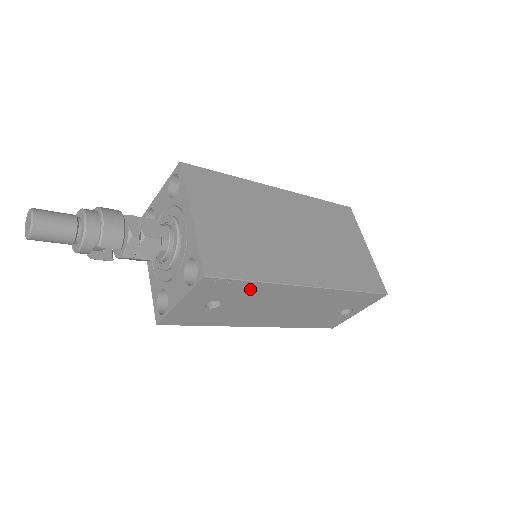
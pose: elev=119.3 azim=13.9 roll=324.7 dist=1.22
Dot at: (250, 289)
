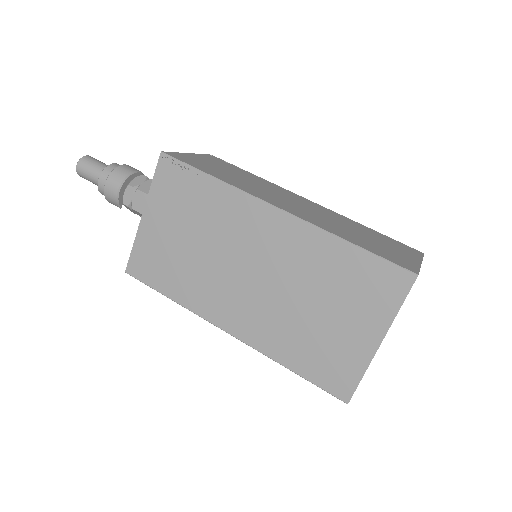
Dot at: occluded
